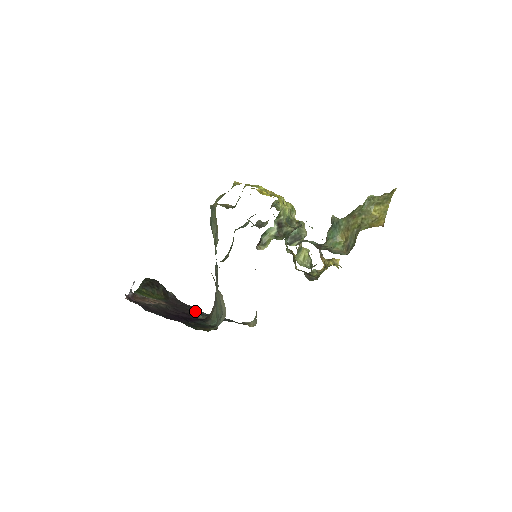
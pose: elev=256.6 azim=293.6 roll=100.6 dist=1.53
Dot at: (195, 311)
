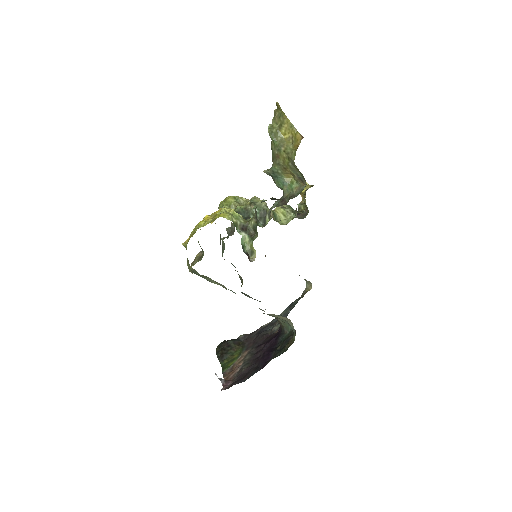
Dot at: (268, 328)
